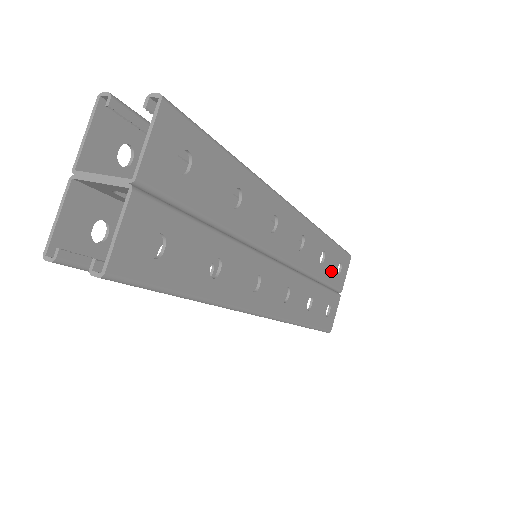
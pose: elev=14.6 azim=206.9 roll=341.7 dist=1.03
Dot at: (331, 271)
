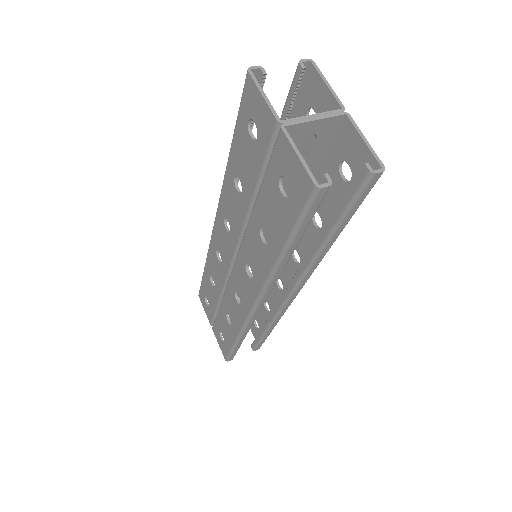
Dot at: occluded
